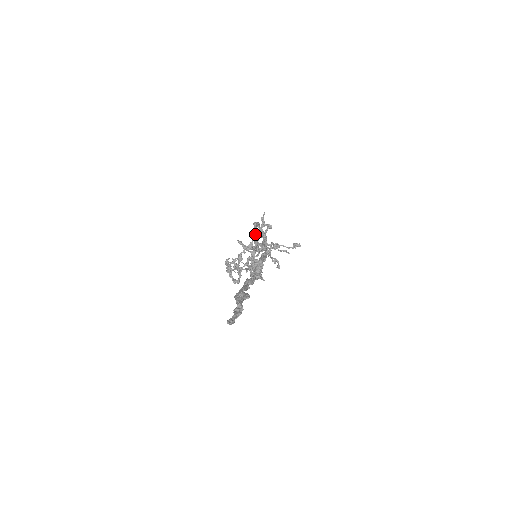
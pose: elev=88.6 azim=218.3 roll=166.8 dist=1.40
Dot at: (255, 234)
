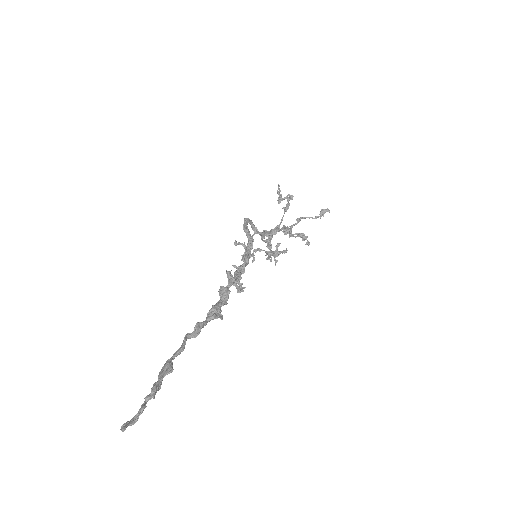
Dot at: (254, 228)
